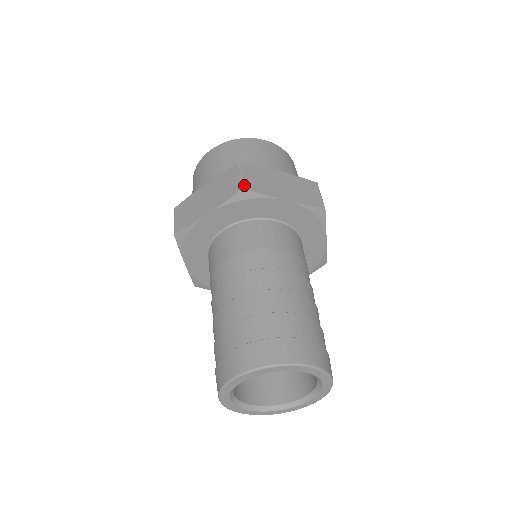
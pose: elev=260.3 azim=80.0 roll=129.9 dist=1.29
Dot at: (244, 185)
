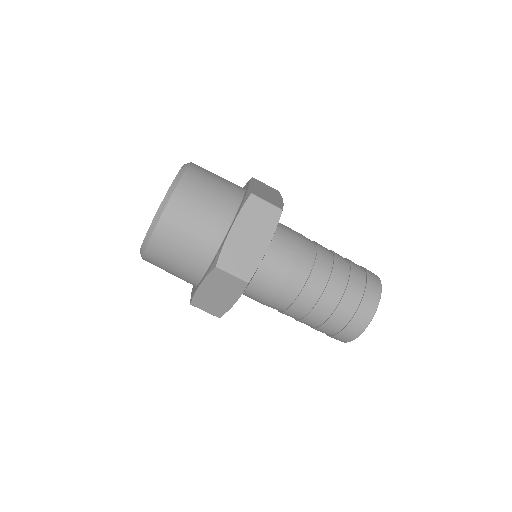
Dot at: (245, 279)
